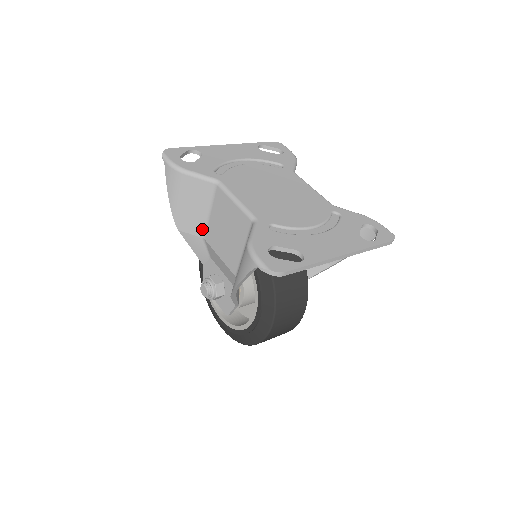
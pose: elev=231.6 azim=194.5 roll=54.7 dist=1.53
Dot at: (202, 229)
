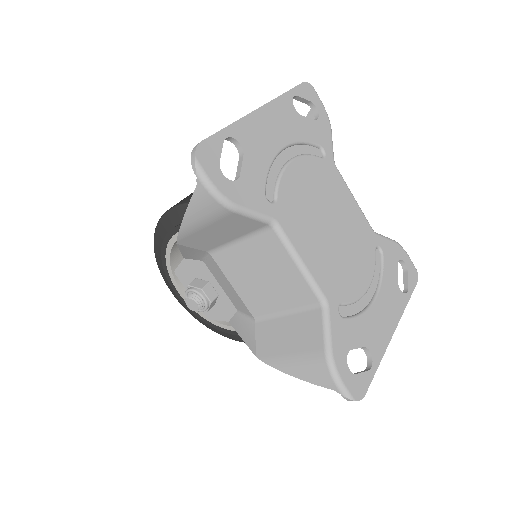
Dot at: (213, 247)
